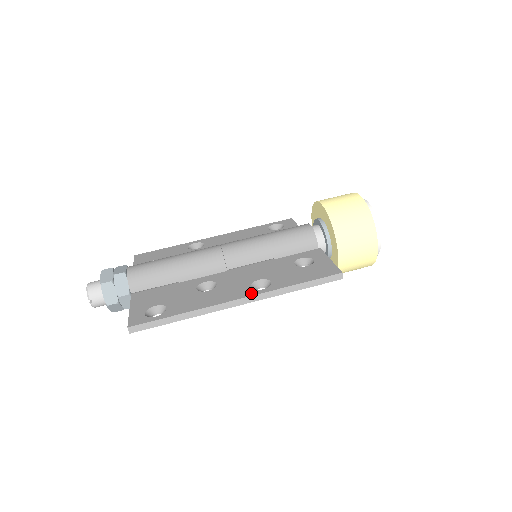
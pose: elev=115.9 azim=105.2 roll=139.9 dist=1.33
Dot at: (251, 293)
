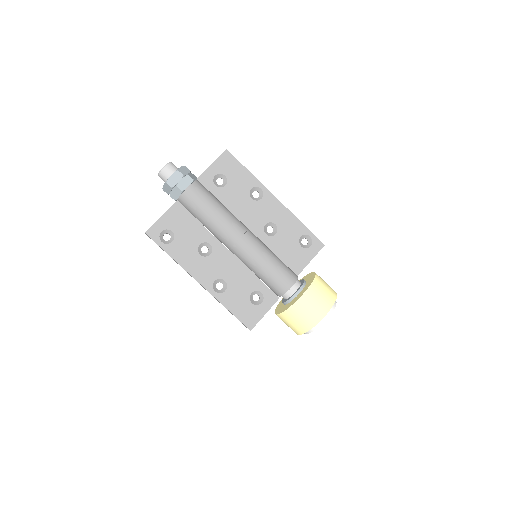
Dot at: (208, 287)
